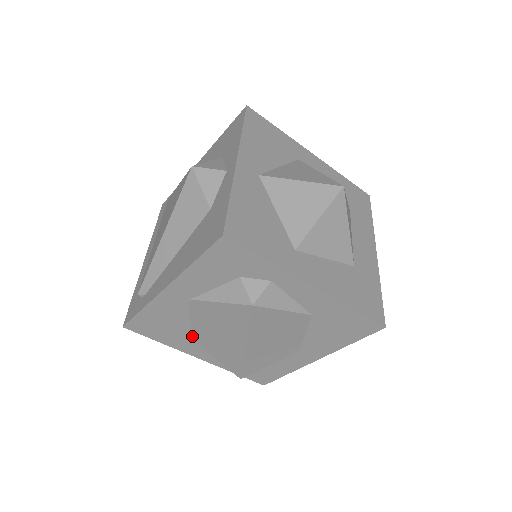
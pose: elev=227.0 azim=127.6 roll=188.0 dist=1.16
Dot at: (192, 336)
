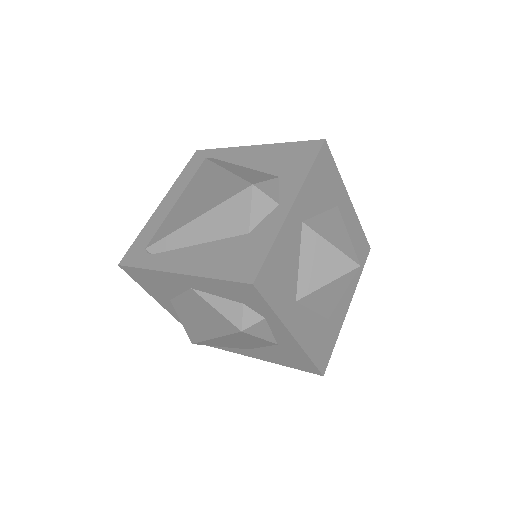
Dot at: (172, 300)
